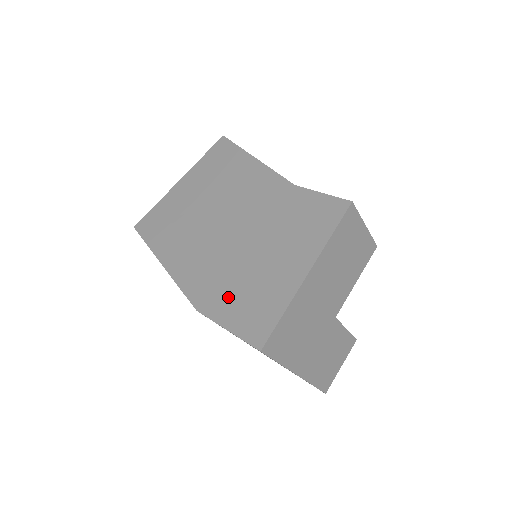
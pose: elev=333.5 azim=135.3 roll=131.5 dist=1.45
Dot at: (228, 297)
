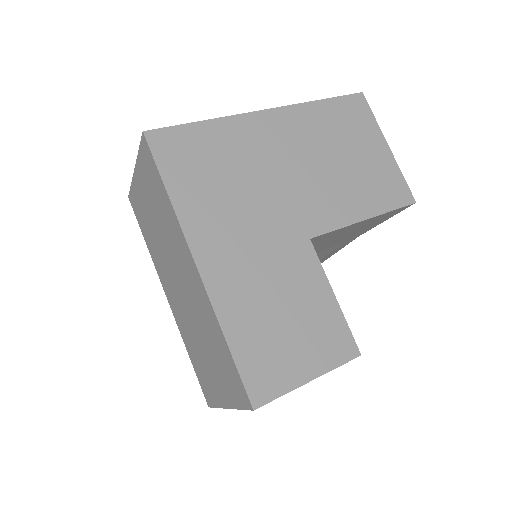
Dot at: occluded
